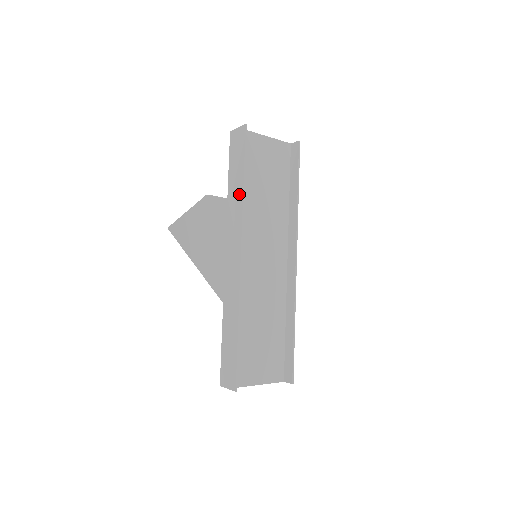
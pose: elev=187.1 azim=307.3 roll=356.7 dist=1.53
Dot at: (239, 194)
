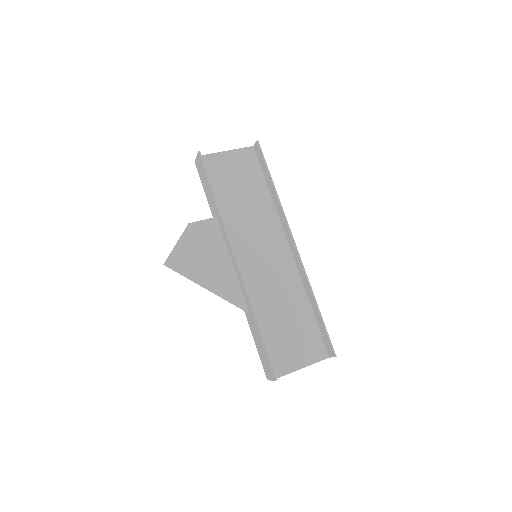
Dot at: (216, 211)
